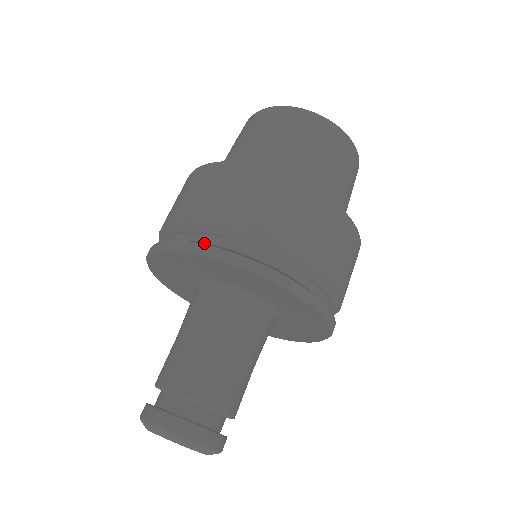
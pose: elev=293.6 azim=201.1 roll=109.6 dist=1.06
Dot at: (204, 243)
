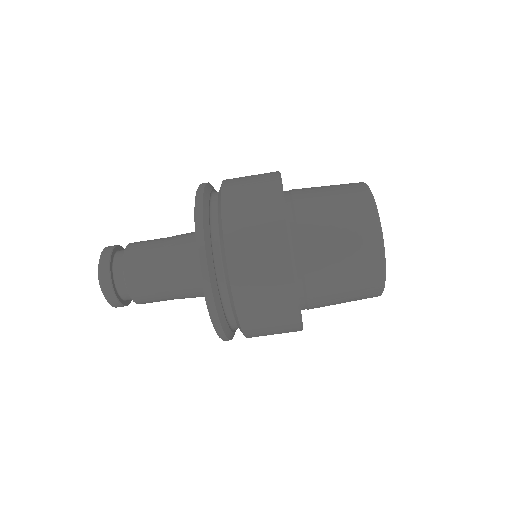
Dot at: (207, 200)
